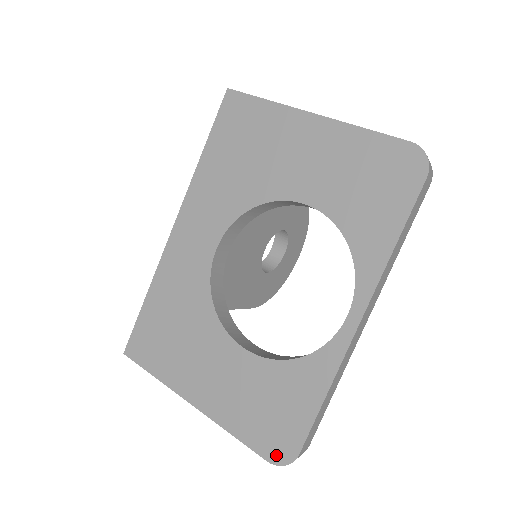
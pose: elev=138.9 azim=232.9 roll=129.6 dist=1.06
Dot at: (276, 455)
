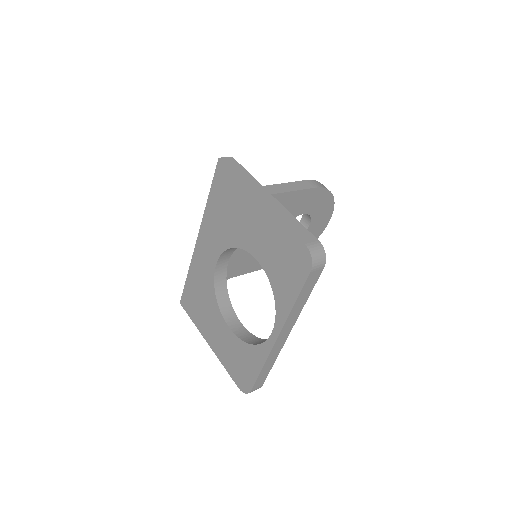
Dot at: (242, 387)
